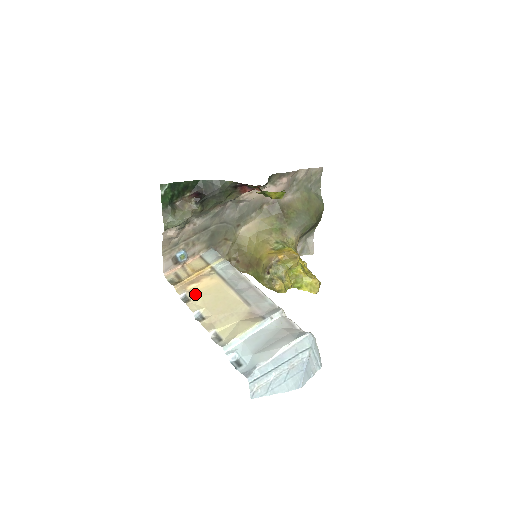
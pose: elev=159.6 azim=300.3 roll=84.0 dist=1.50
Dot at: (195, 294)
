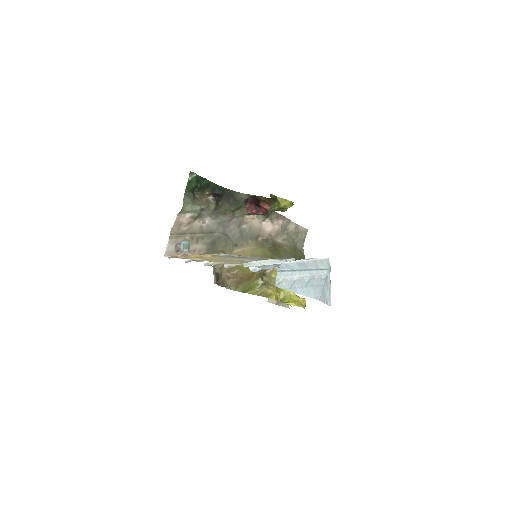
Dot at: (202, 259)
